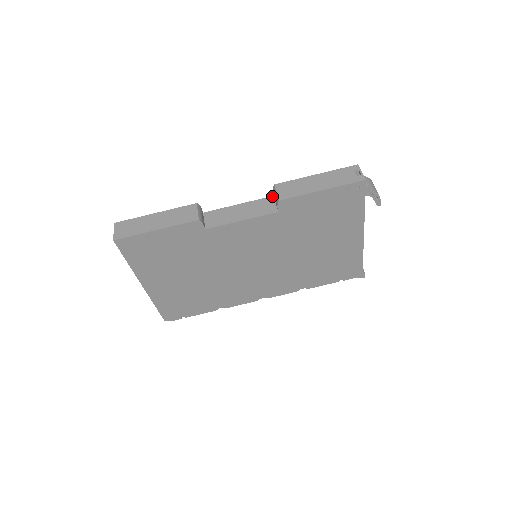
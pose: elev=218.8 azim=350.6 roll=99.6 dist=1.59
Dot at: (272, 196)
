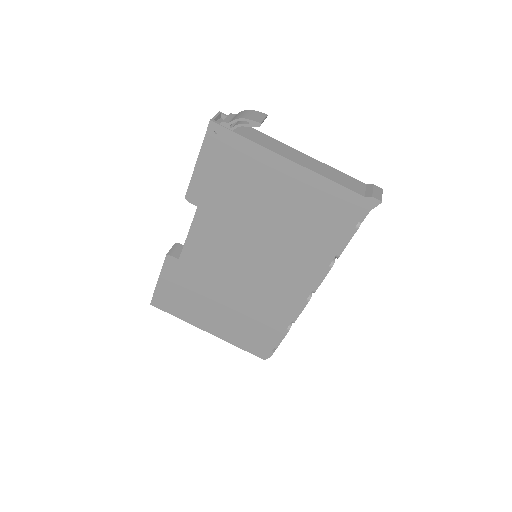
Dot at: occluded
